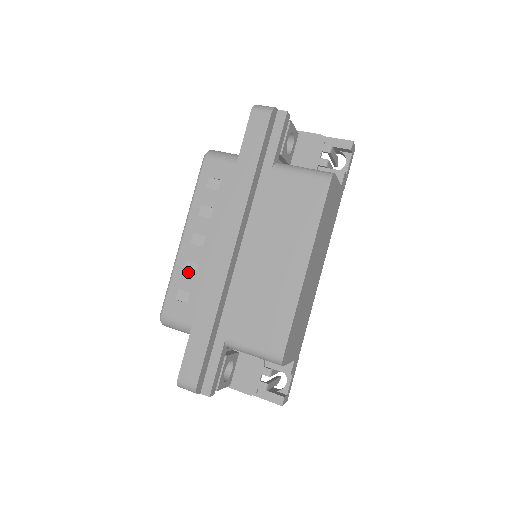
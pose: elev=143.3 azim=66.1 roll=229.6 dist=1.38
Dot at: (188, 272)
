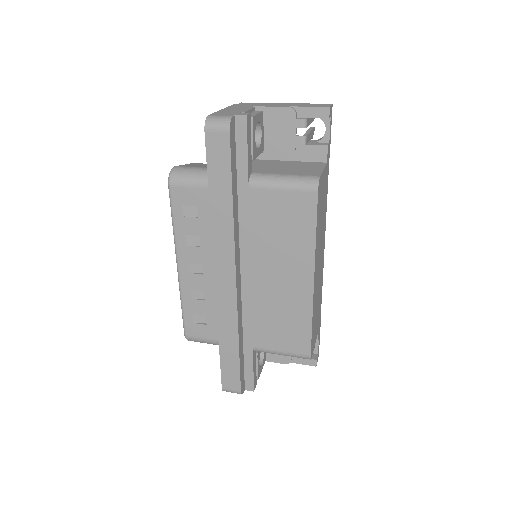
Dot at: (196, 298)
